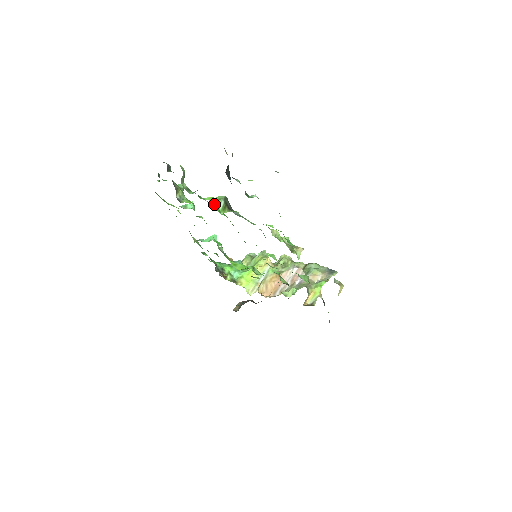
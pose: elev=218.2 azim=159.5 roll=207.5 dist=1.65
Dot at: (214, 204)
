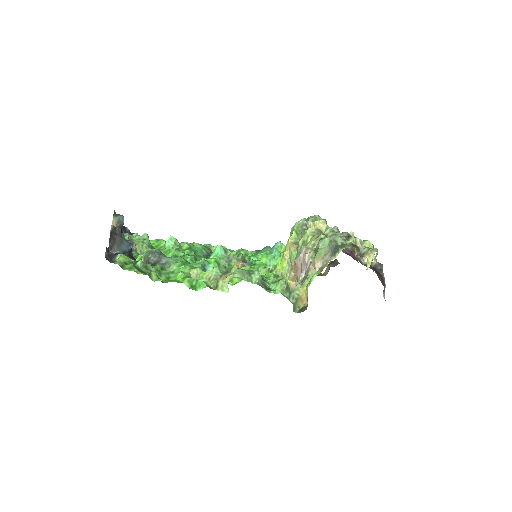
Dot at: occluded
